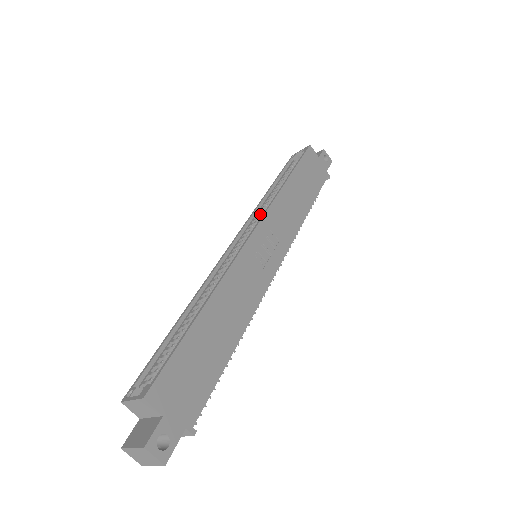
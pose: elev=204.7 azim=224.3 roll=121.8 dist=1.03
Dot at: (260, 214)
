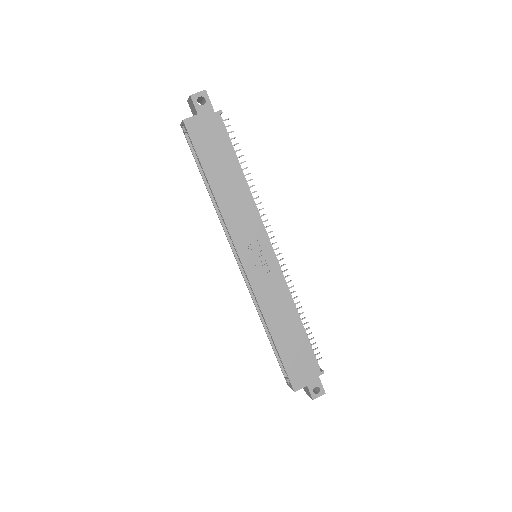
Dot at: occluded
